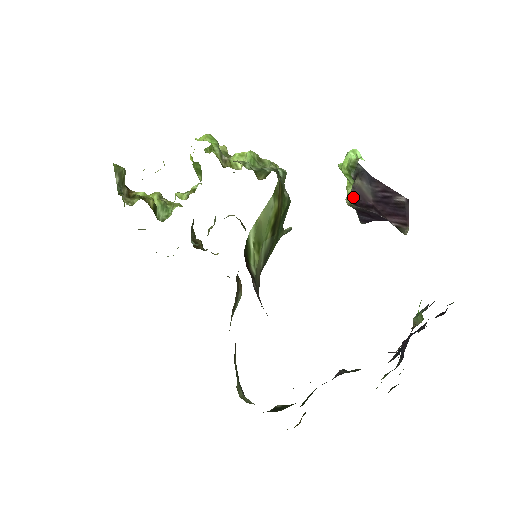
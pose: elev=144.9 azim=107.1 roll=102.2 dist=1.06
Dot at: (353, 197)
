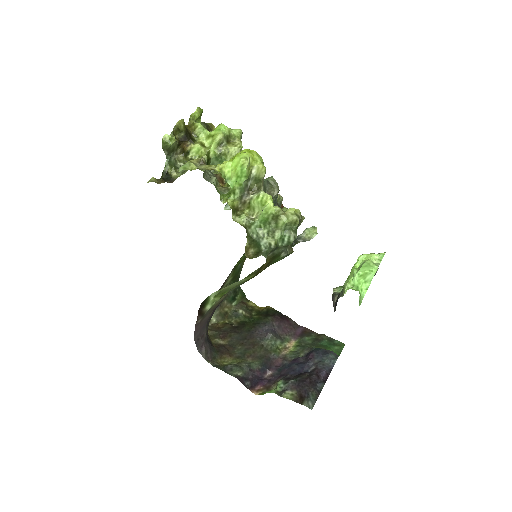
Dot at: occluded
